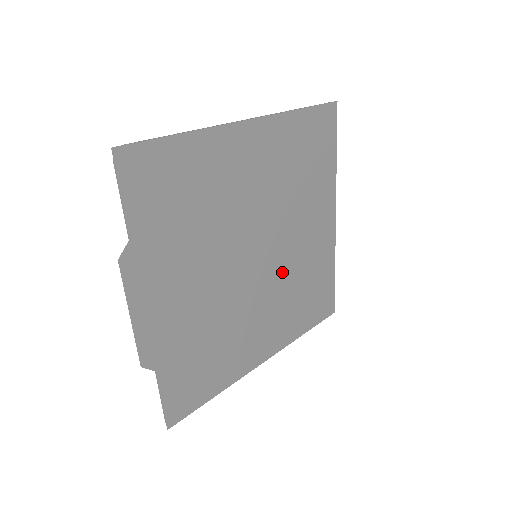
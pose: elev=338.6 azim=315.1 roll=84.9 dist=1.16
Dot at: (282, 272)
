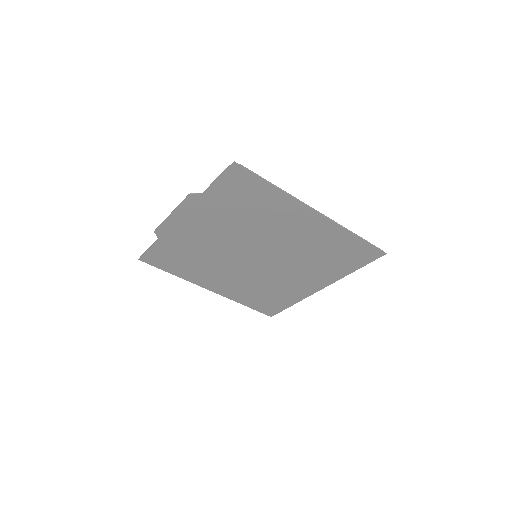
Dot at: (262, 275)
